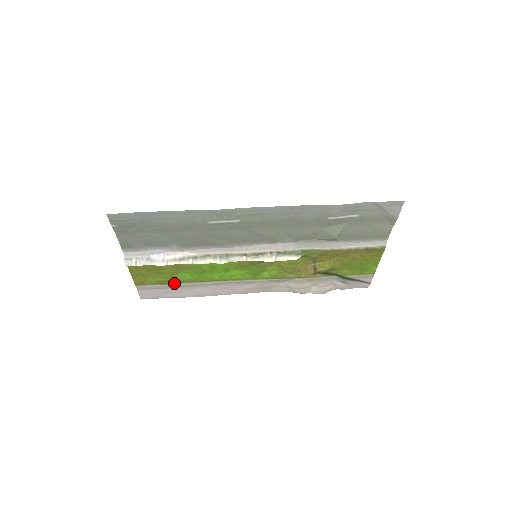
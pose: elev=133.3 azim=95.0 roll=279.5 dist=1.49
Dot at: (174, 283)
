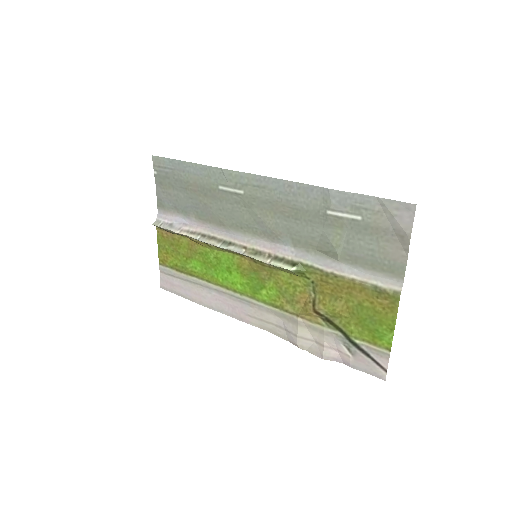
Dot at: (187, 274)
